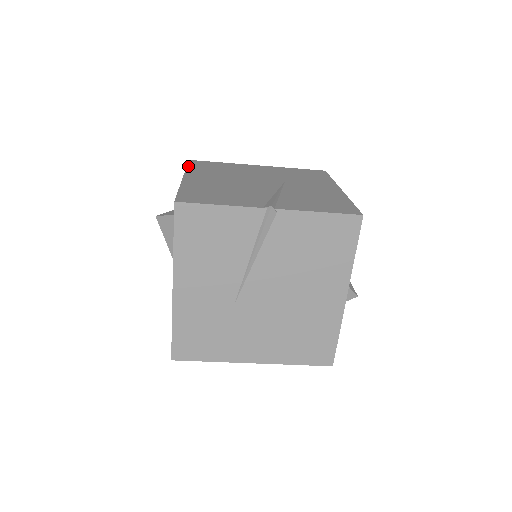
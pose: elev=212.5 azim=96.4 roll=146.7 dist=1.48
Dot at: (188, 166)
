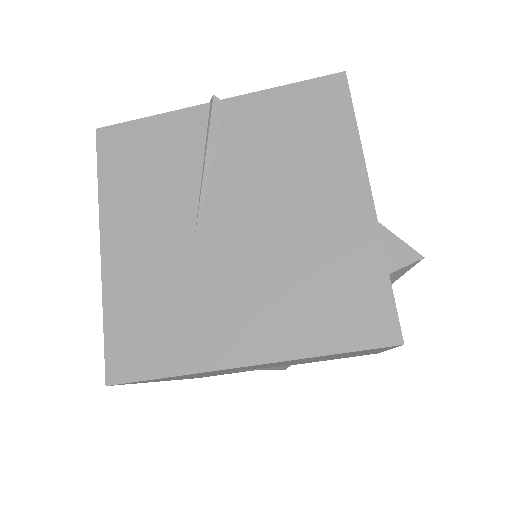
Dot at: occluded
